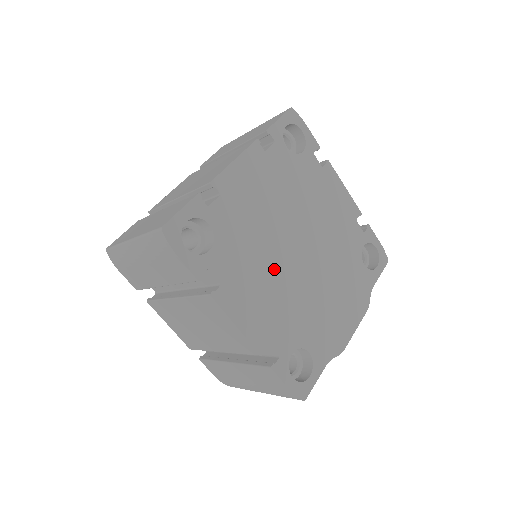
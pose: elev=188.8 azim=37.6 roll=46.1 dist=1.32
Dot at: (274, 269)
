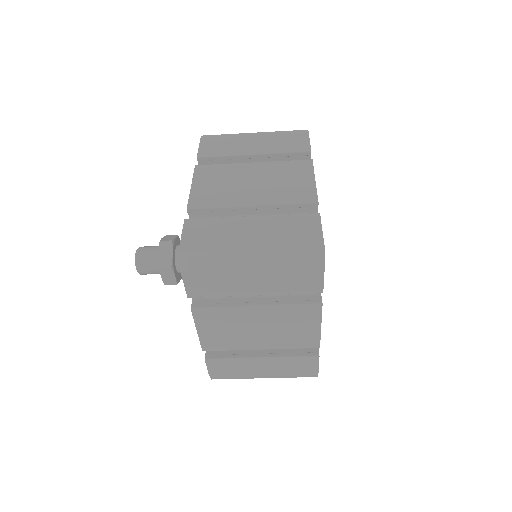
Dot at: occluded
